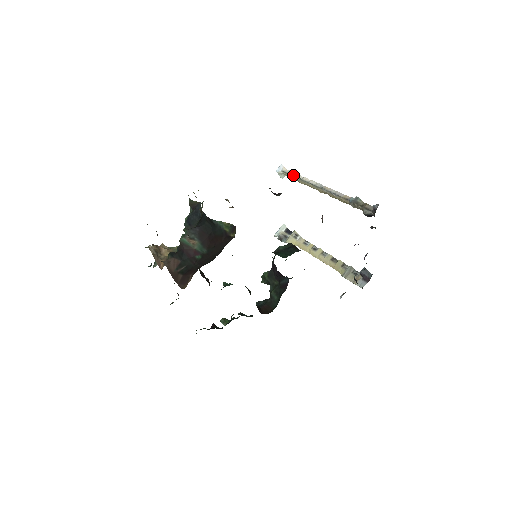
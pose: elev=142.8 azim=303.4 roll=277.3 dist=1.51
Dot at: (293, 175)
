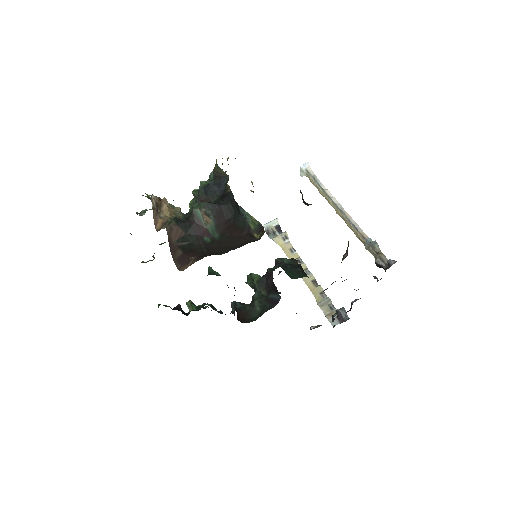
Dot at: (316, 181)
